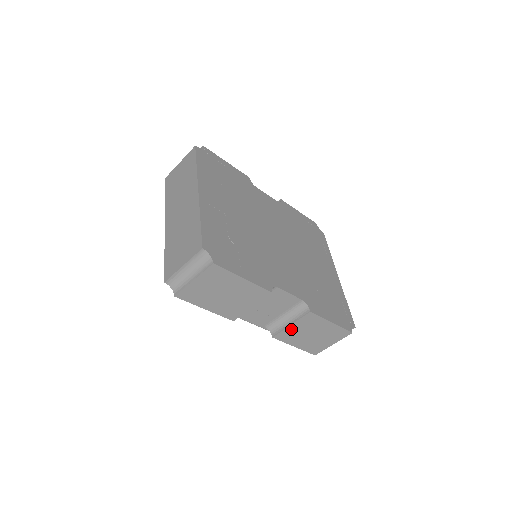
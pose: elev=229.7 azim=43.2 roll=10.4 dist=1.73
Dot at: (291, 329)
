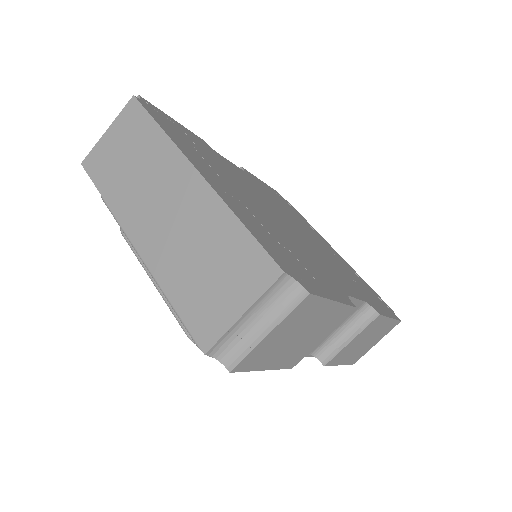
Dot at: (348, 346)
